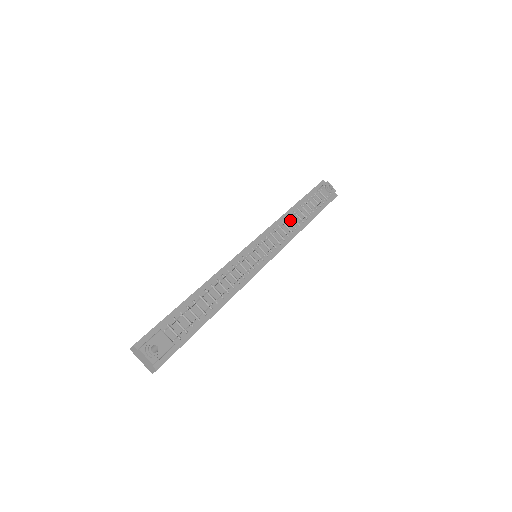
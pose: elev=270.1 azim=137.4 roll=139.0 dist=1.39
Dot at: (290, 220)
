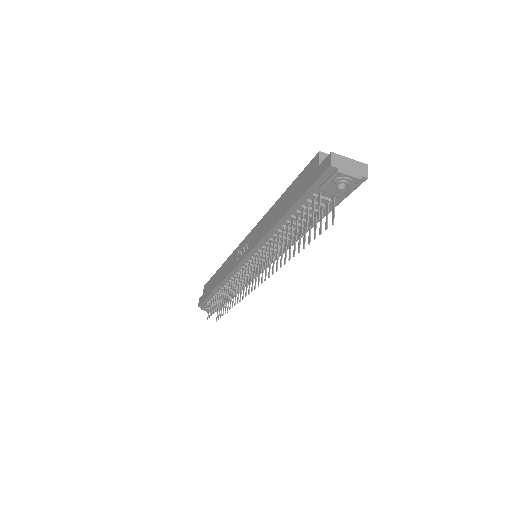
Dot at: (280, 234)
